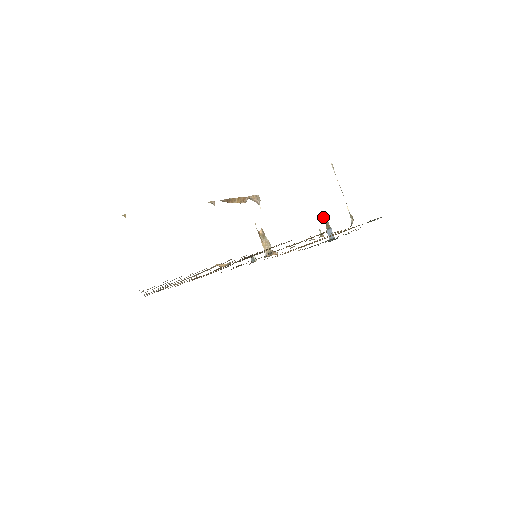
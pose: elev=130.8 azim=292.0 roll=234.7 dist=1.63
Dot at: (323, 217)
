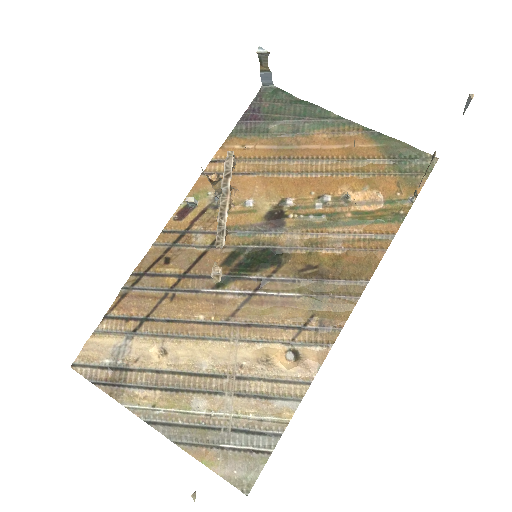
Dot at: (258, 55)
